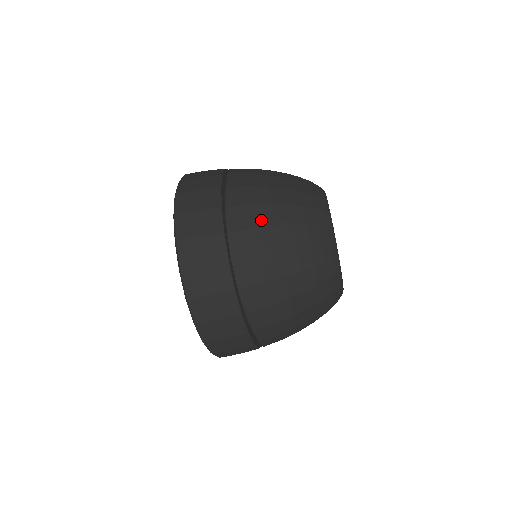
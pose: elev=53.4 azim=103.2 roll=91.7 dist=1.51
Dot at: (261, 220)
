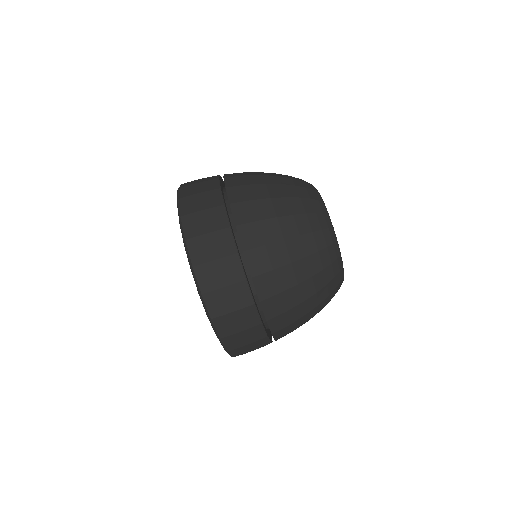
Dot at: (263, 212)
